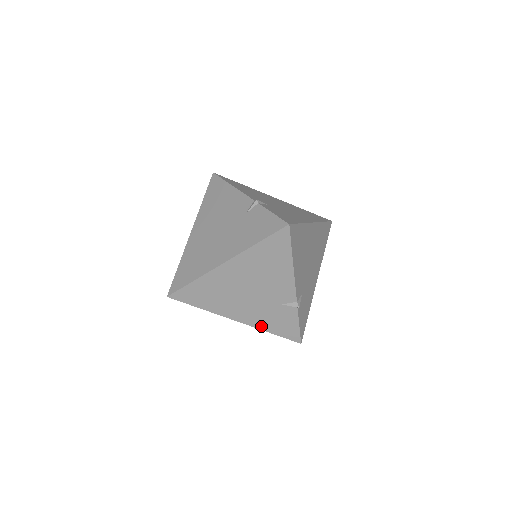
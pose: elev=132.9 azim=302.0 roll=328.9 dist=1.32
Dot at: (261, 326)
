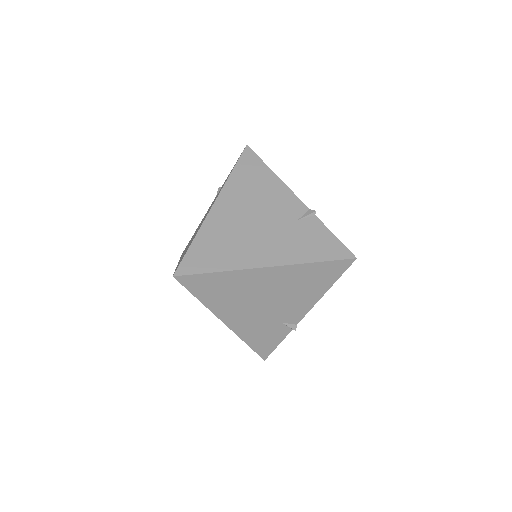
Dot at: (298, 259)
